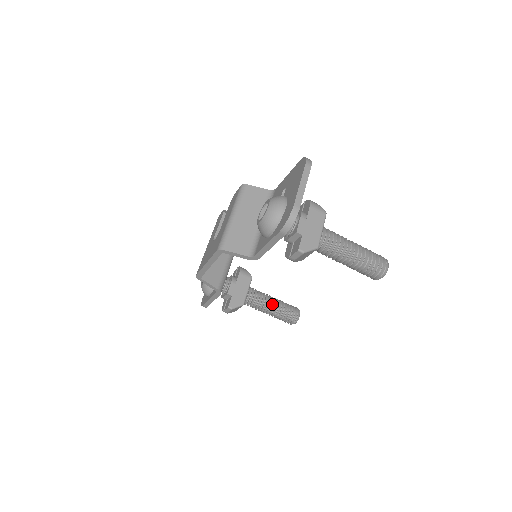
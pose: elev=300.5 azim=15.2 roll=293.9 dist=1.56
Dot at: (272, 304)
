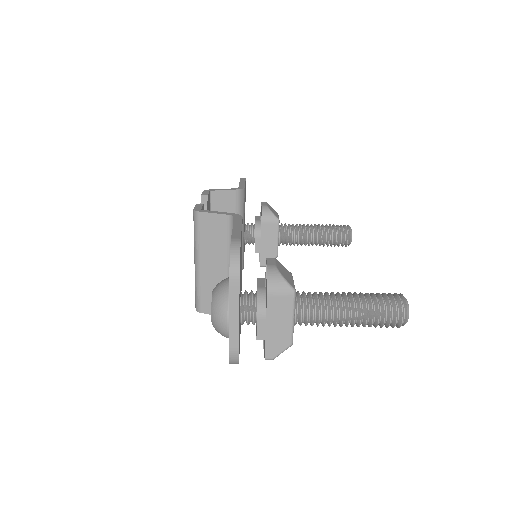
Dot at: (312, 240)
